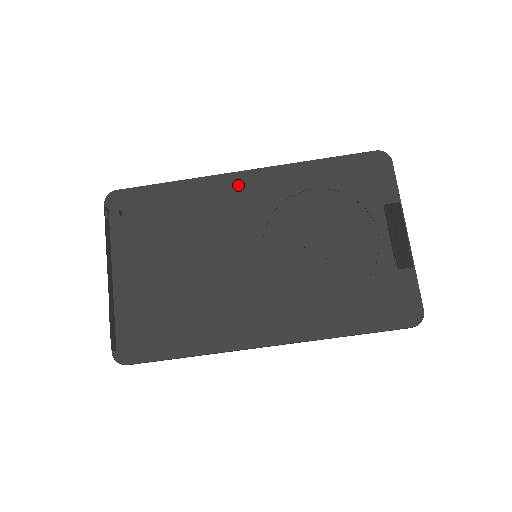
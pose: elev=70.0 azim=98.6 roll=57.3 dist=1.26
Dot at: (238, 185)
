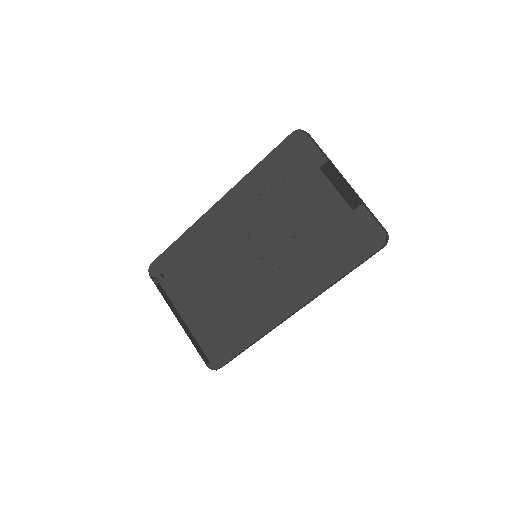
Dot at: (218, 215)
